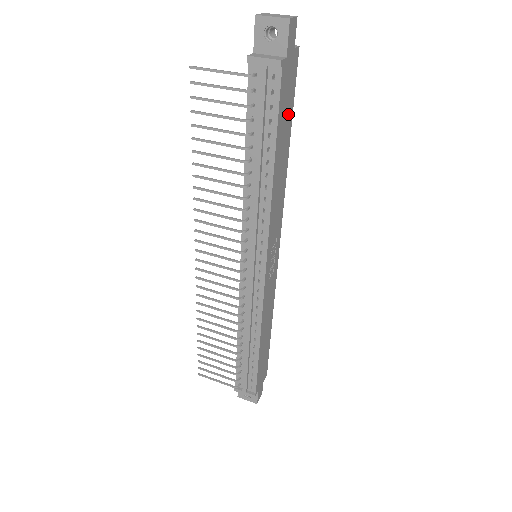
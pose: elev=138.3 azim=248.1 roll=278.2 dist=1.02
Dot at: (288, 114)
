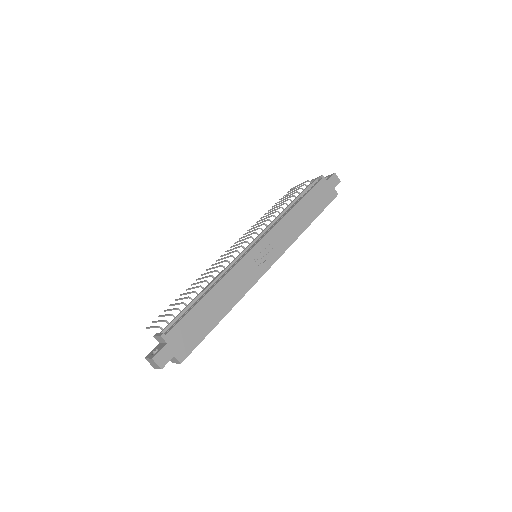
Dot at: (318, 205)
